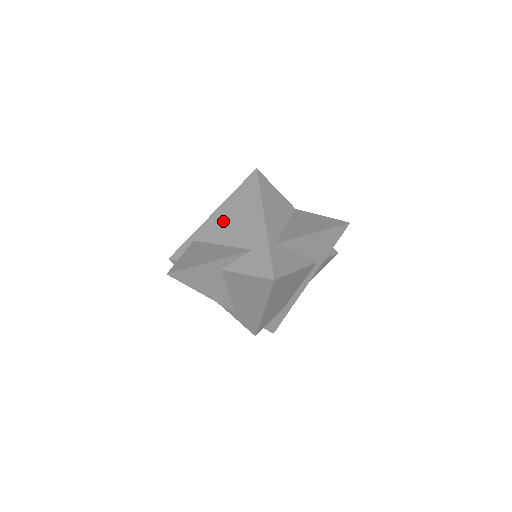
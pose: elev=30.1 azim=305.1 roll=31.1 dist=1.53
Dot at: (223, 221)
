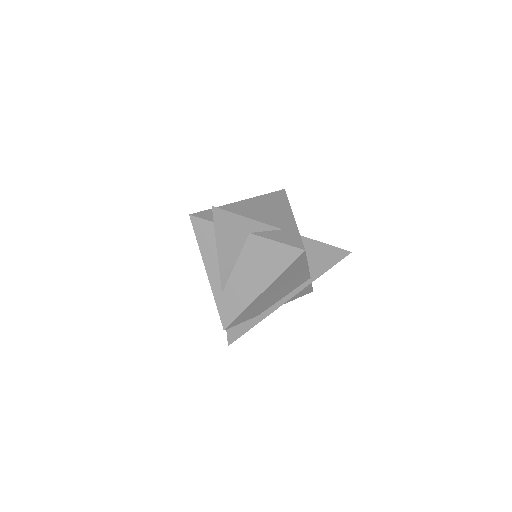
Dot at: (252, 207)
